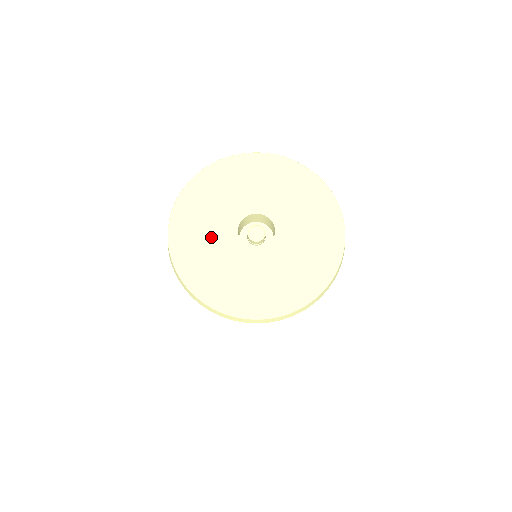
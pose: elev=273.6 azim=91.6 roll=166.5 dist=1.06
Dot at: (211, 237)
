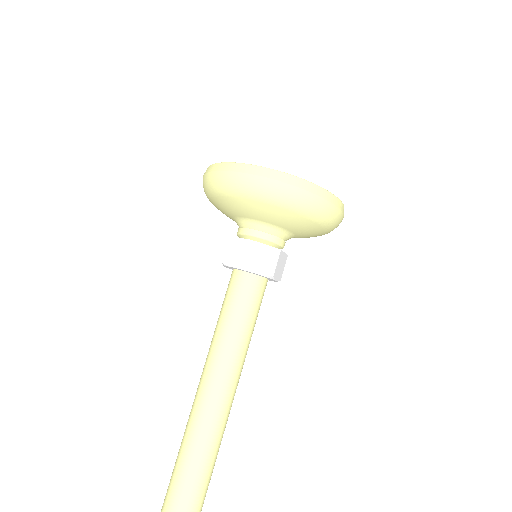
Dot at: occluded
